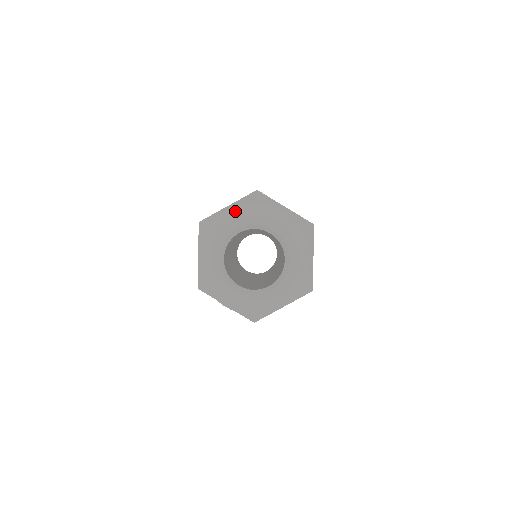
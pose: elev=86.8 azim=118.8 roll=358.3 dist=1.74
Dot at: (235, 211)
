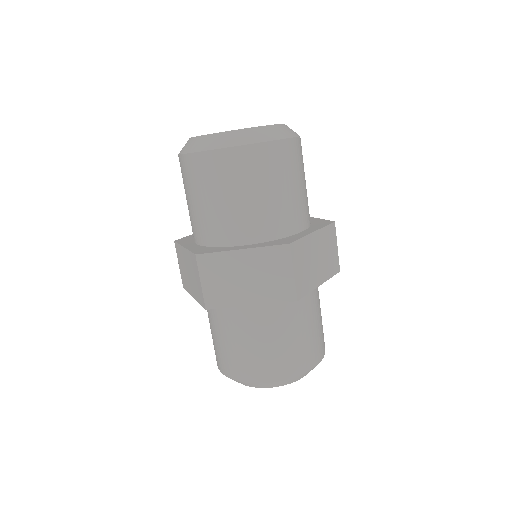
Dot at: (274, 385)
